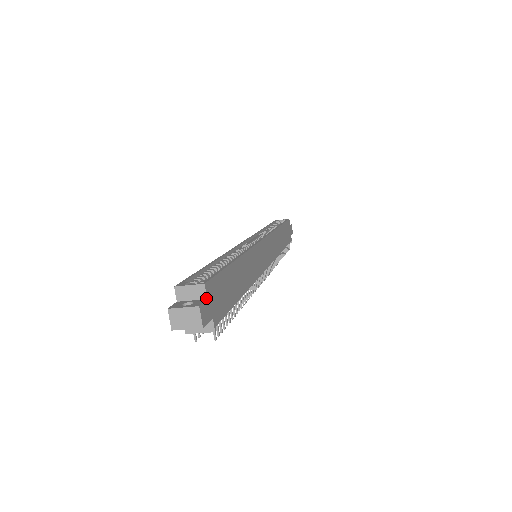
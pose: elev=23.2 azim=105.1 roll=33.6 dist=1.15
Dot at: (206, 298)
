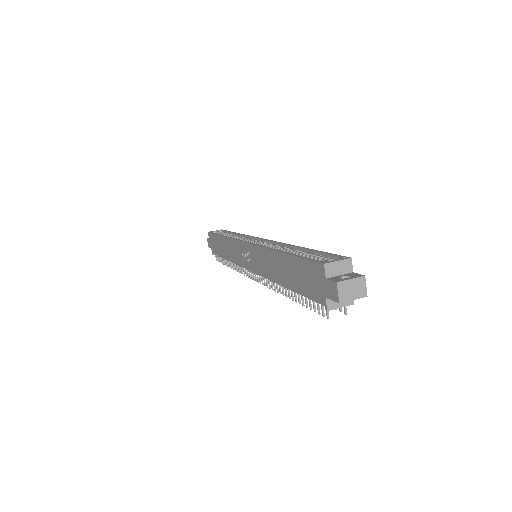
Dot at: (352, 271)
